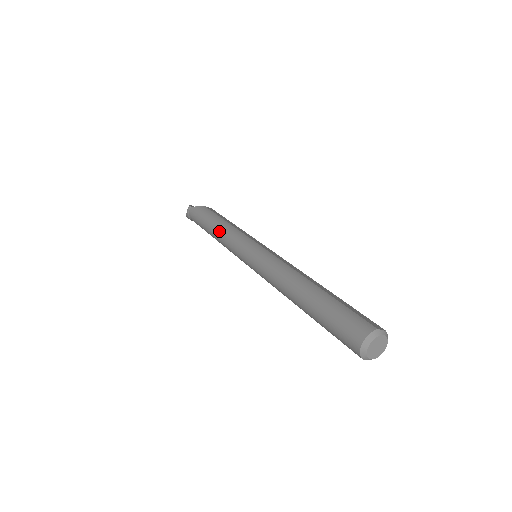
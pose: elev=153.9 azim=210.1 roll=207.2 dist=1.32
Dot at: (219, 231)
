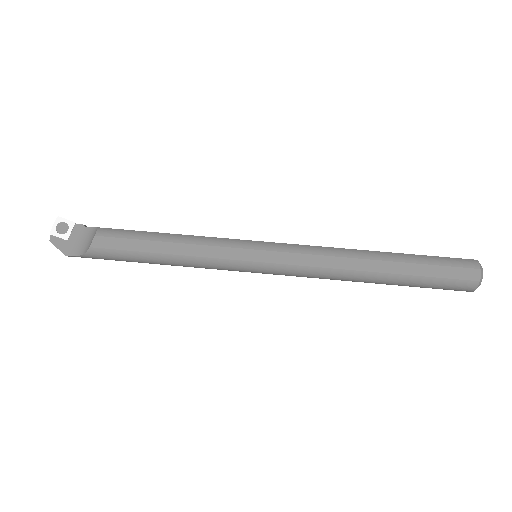
Dot at: occluded
